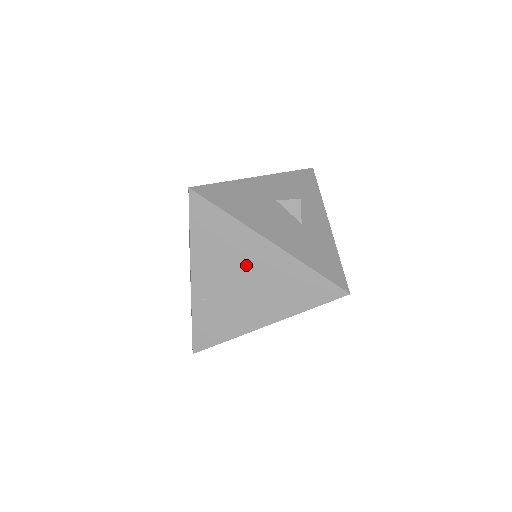
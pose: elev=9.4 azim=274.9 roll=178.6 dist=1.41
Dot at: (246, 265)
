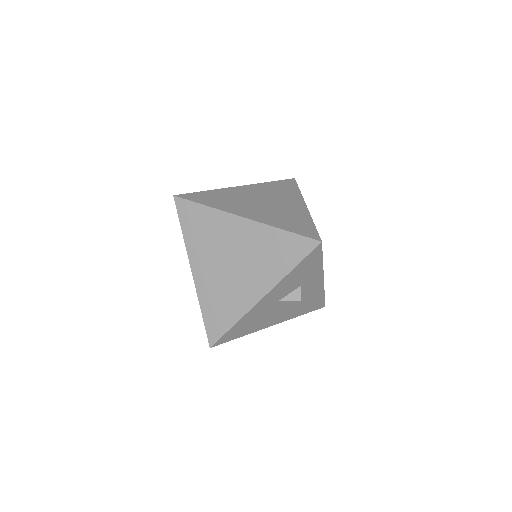
Dot at: occluded
